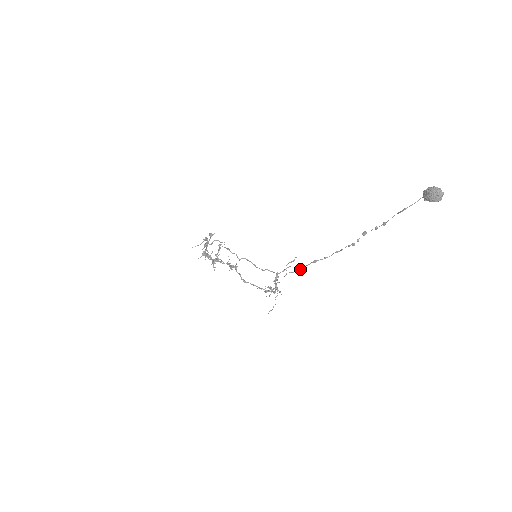
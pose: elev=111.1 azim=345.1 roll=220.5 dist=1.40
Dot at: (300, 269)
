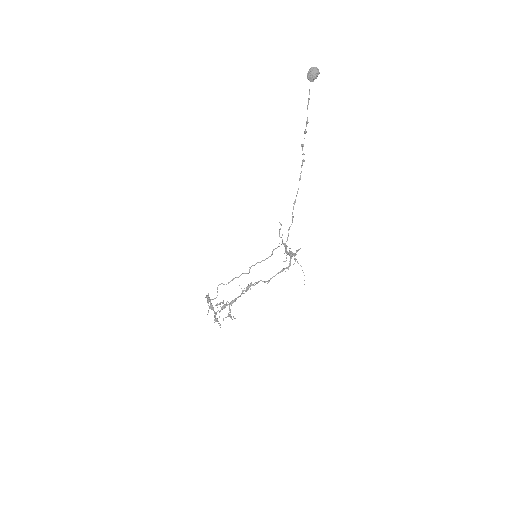
Dot at: (292, 219)
